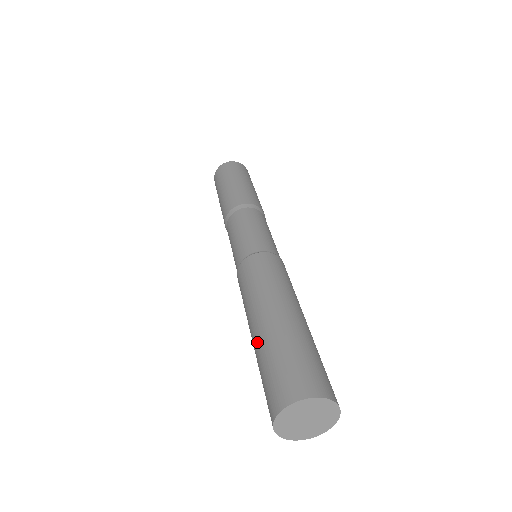
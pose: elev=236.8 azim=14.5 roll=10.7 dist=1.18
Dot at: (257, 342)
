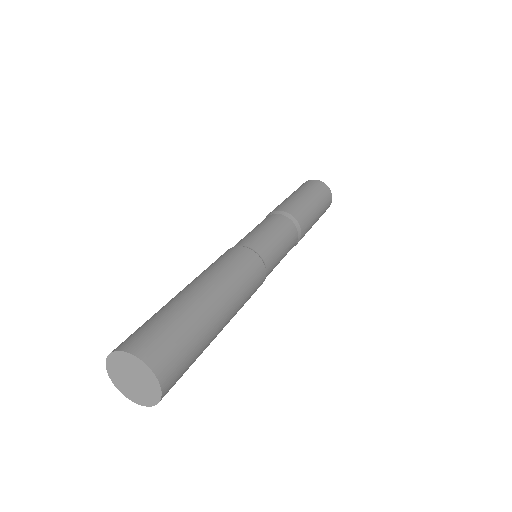
Dot at: occluded
